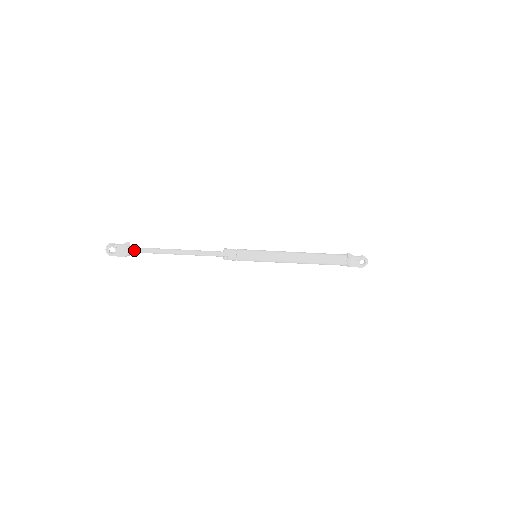
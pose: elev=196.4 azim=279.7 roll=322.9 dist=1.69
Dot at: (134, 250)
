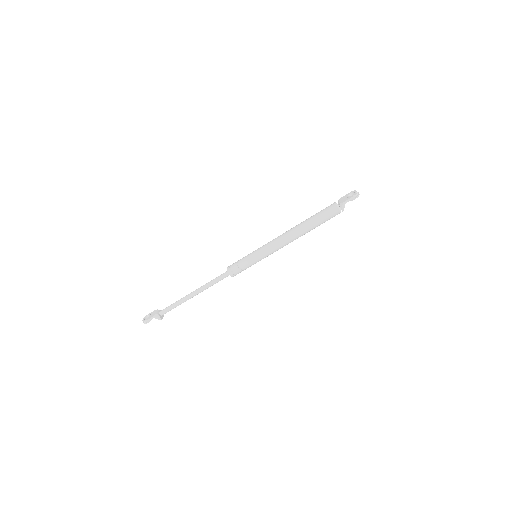
Dot at: (163, 310)
